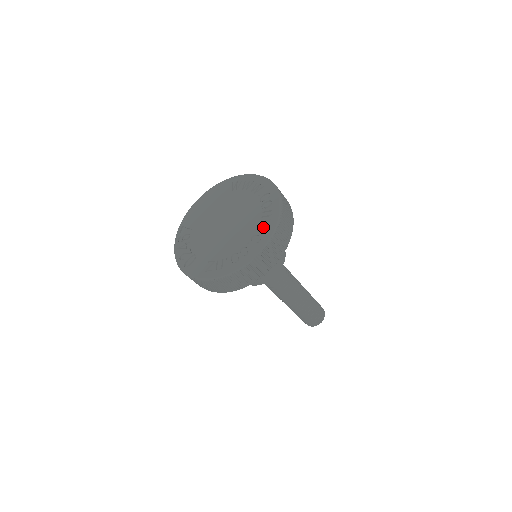
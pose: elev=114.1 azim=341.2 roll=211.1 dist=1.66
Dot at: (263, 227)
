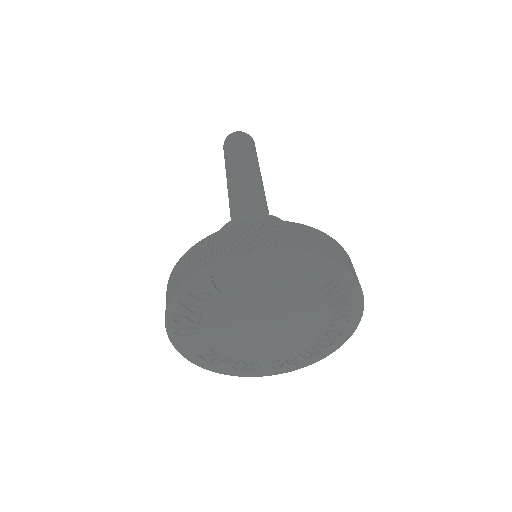
Dot at: (295, 361)
